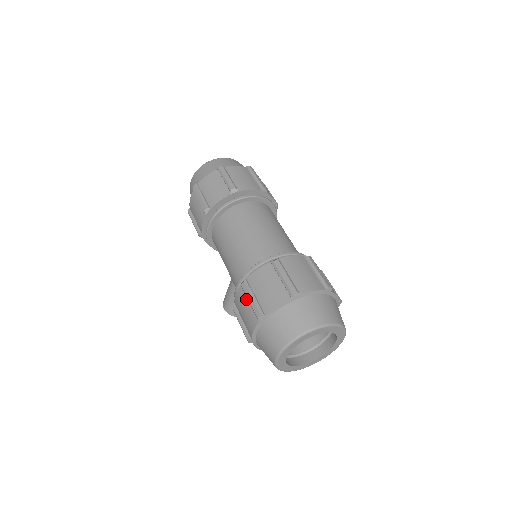
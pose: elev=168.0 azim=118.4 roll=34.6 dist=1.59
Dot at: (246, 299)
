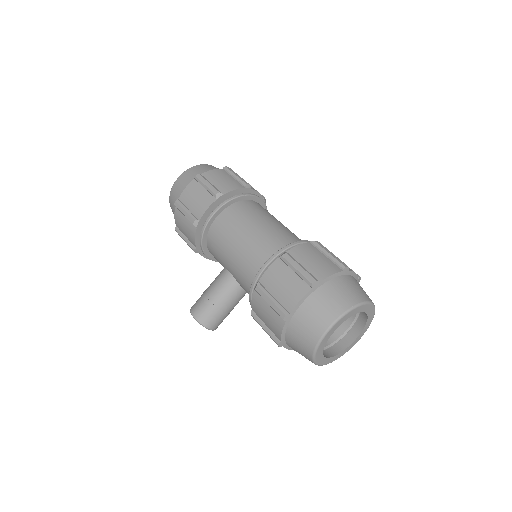
Dot at: (288, 270)
